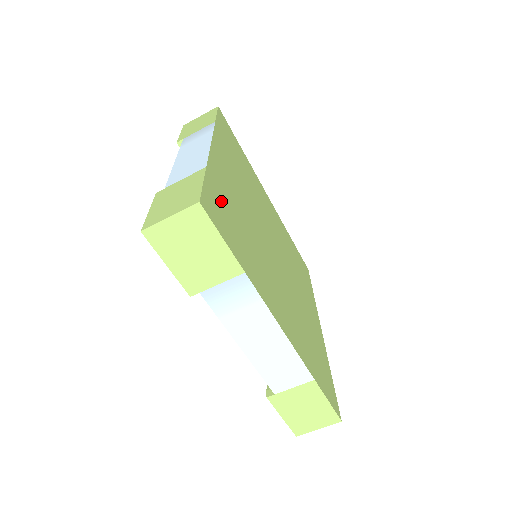
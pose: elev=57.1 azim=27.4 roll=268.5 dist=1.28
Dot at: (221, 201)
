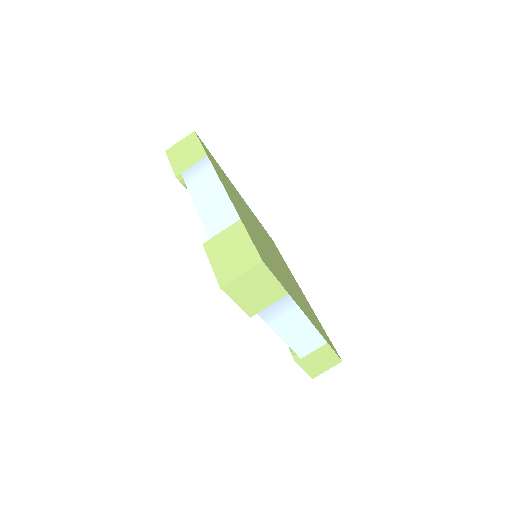
Dot at: (256, 243)
